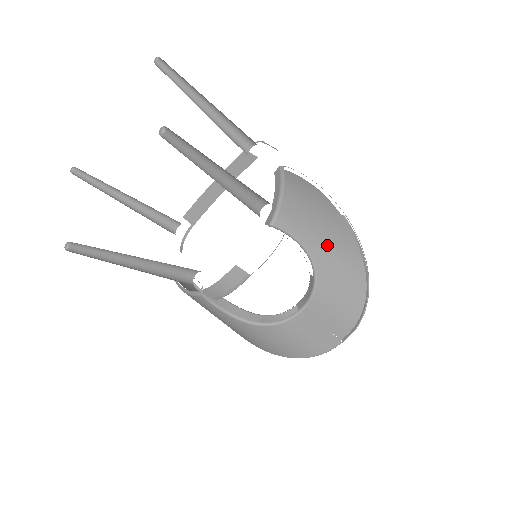
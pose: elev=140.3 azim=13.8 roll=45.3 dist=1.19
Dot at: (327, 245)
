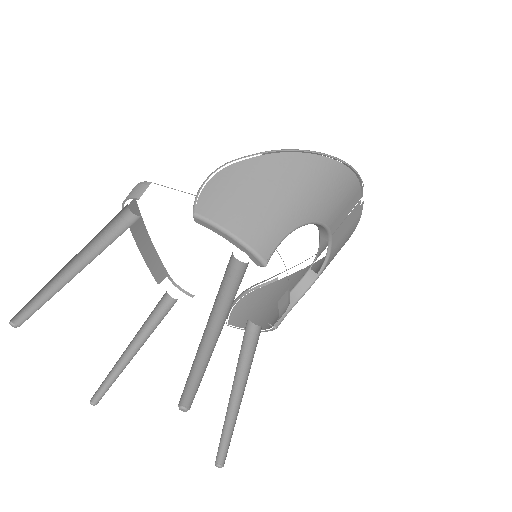
Dot at: (295, 197)
